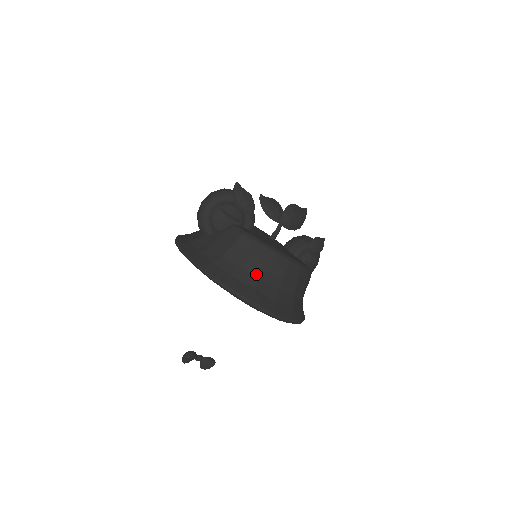
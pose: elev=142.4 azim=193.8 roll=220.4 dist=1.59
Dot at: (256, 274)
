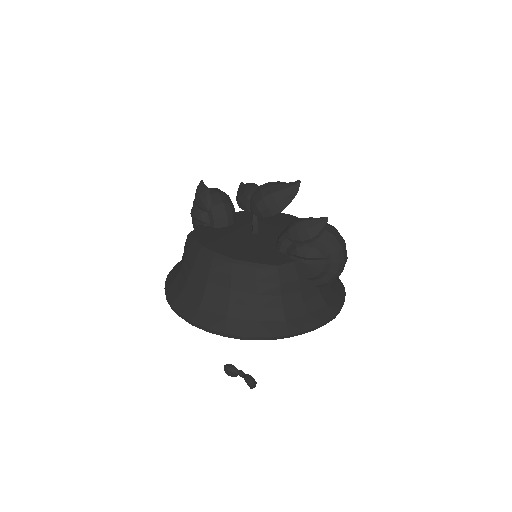
Dot at: (186, 277)
